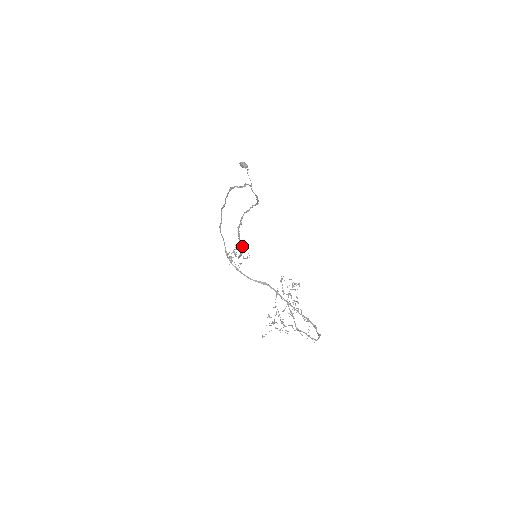
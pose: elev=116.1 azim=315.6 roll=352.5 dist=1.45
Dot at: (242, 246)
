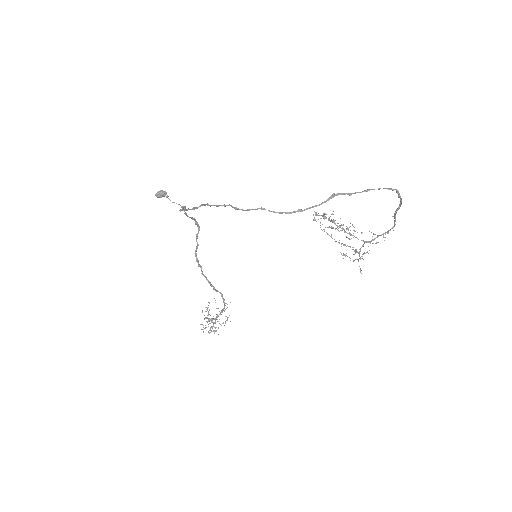
Dot at: occluded
